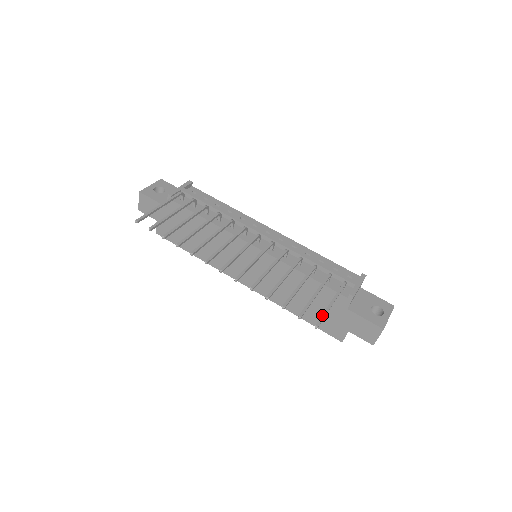
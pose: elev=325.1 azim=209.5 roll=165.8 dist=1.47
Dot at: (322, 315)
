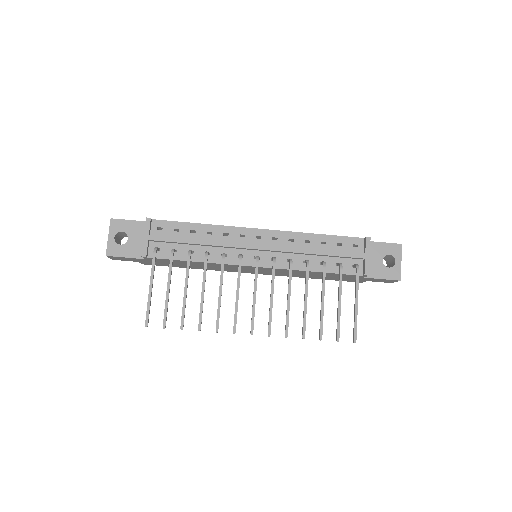
Dot at: (354, 326)
